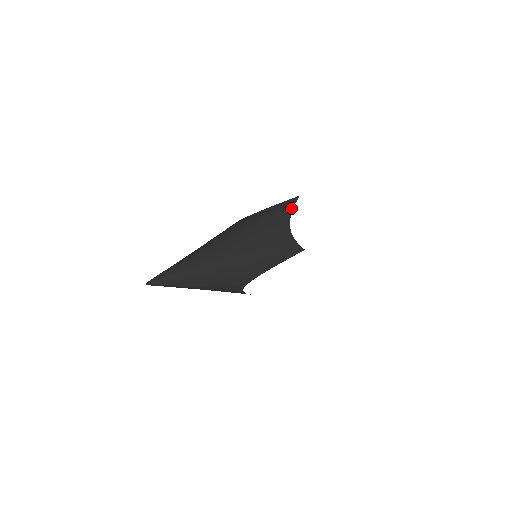
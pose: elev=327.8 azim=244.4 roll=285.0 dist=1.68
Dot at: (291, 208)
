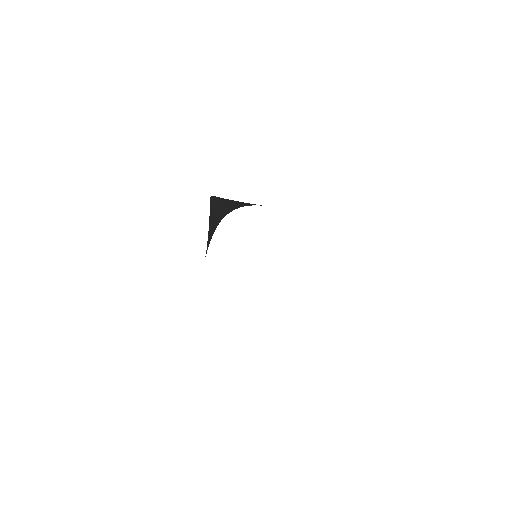
Dot at: occluded
